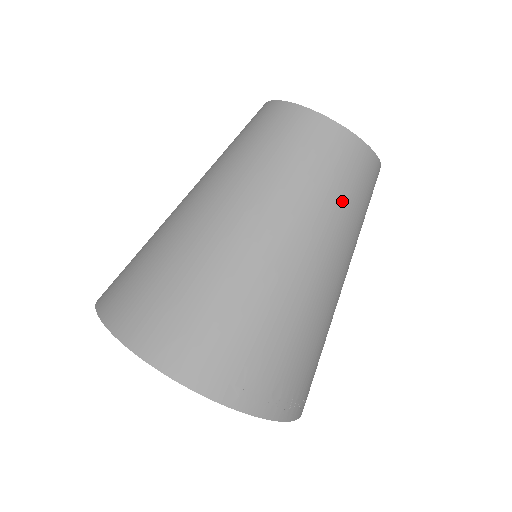
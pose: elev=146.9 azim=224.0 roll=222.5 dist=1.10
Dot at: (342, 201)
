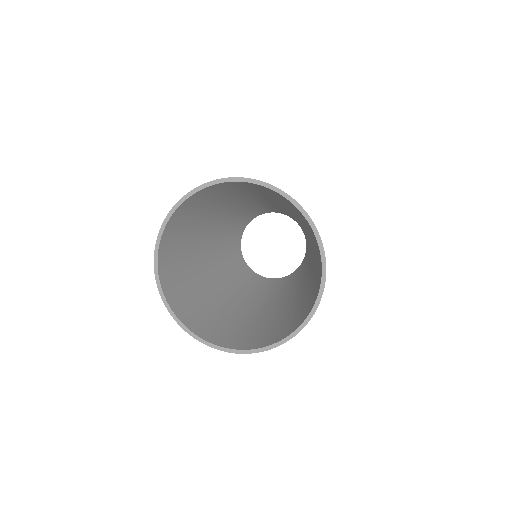
Dot at: occluded
